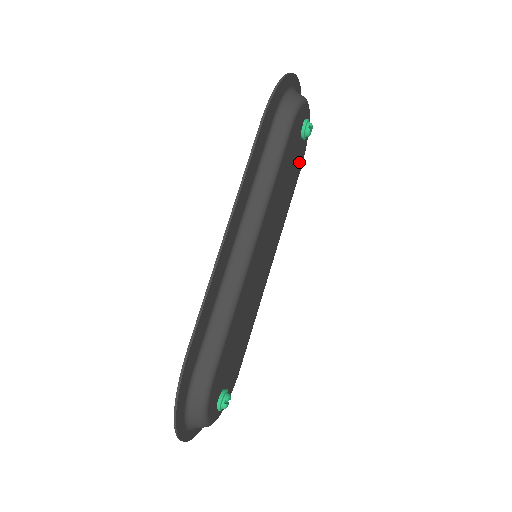
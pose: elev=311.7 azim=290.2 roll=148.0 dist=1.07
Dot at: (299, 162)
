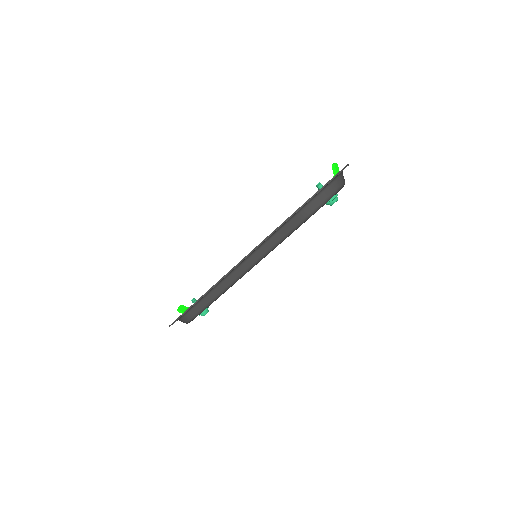
Dot at: occluded
